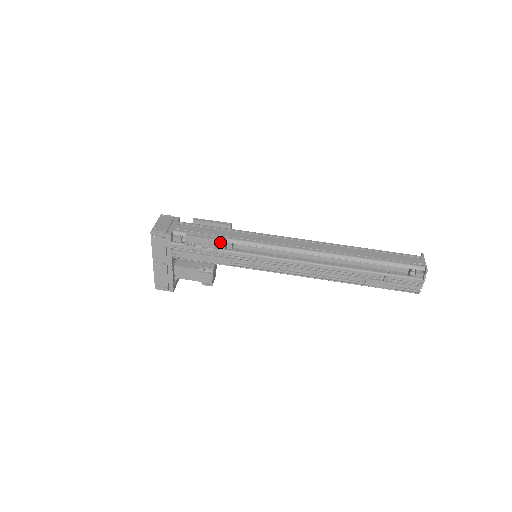
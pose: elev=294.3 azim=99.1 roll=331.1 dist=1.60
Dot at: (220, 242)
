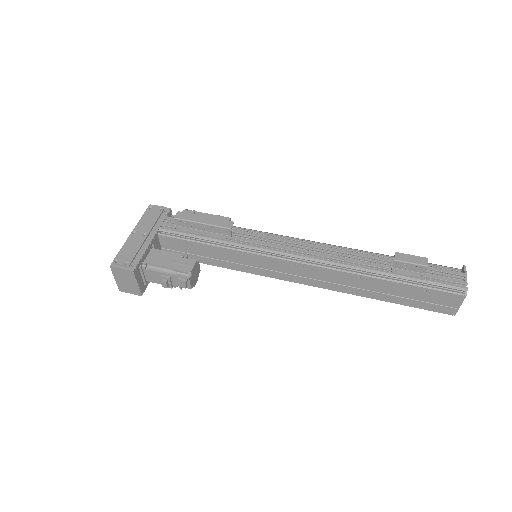
Dot at: (224, 218)
